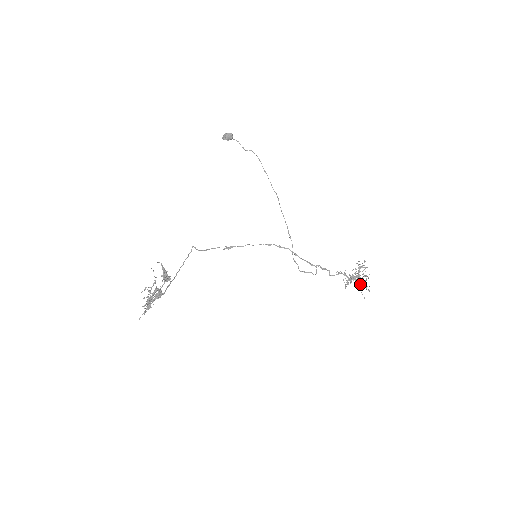
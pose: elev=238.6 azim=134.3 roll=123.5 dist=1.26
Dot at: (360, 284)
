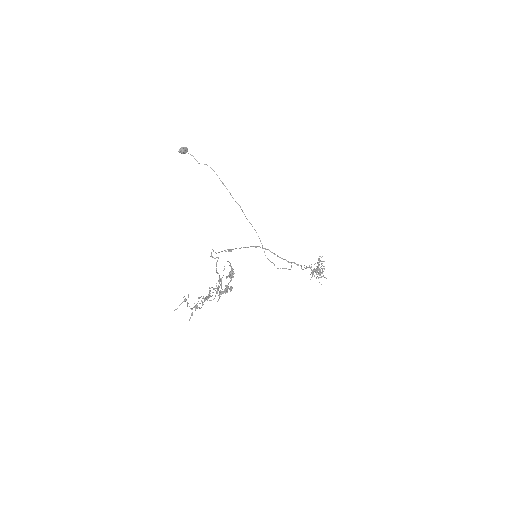
Dot at: (319, 275)
